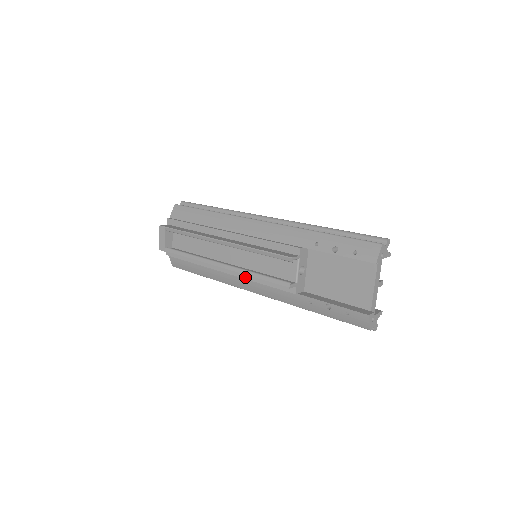
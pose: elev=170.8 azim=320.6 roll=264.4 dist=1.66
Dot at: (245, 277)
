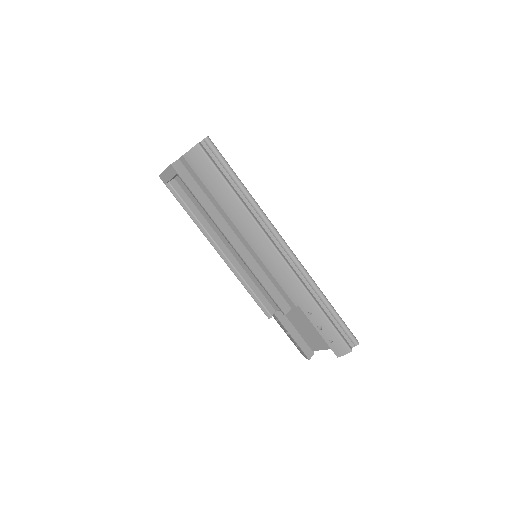
Dot at: occluded
